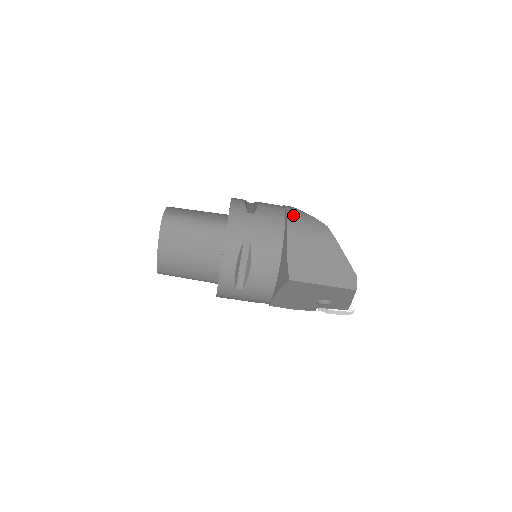
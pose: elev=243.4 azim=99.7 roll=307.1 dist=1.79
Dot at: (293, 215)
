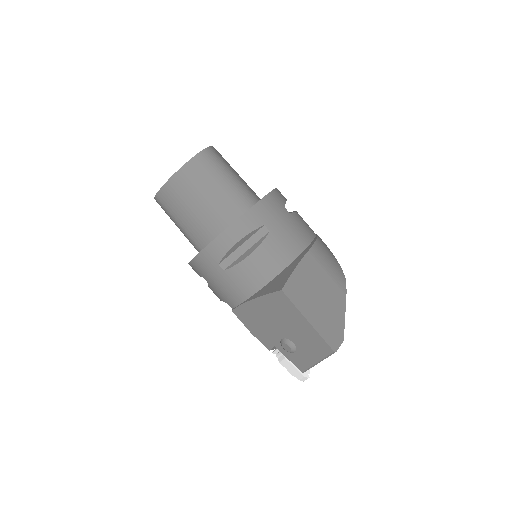
Dot at: (322, 243)
